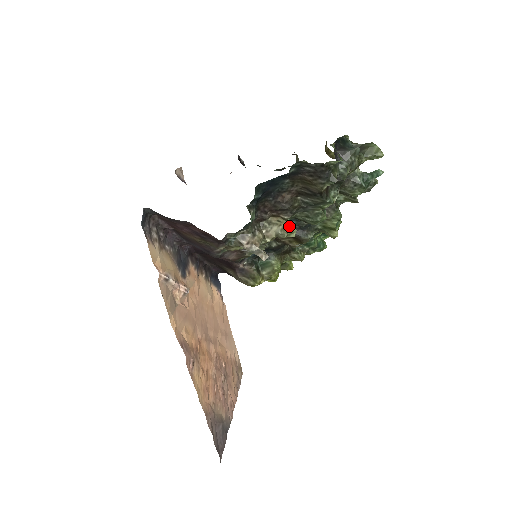
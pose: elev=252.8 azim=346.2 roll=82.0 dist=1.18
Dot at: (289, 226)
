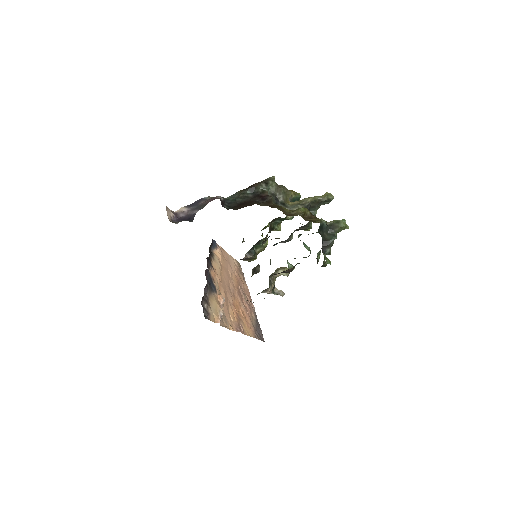
Dot at: (290, 268)
